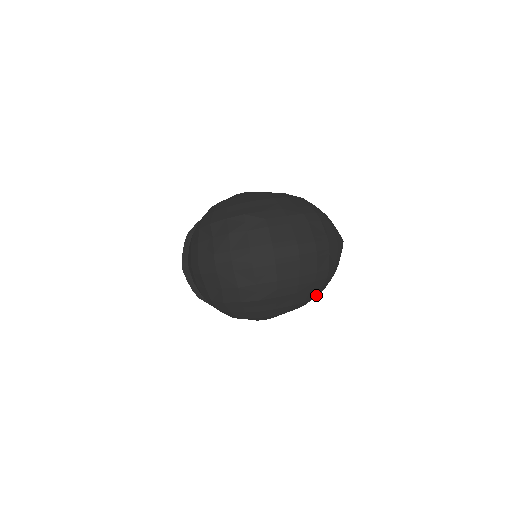
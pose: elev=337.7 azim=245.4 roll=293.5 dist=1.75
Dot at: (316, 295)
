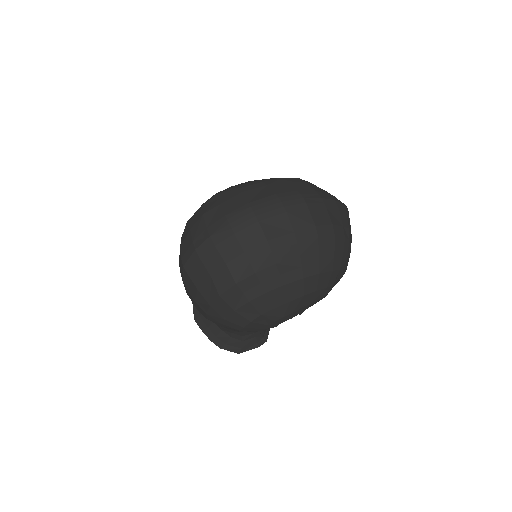
Dot at: (333, 266)
